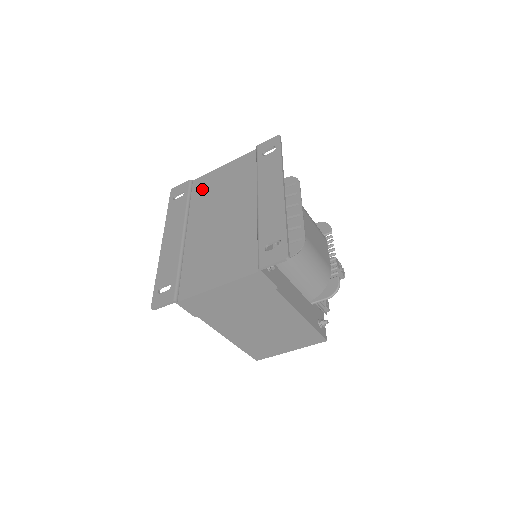
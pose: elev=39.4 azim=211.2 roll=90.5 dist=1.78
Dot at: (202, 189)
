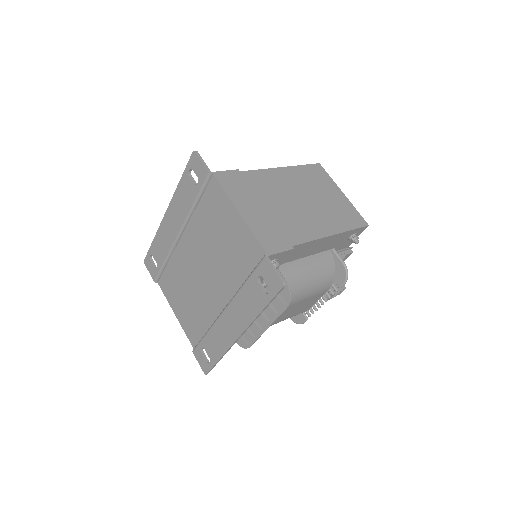
Dot at: (211, 207)
